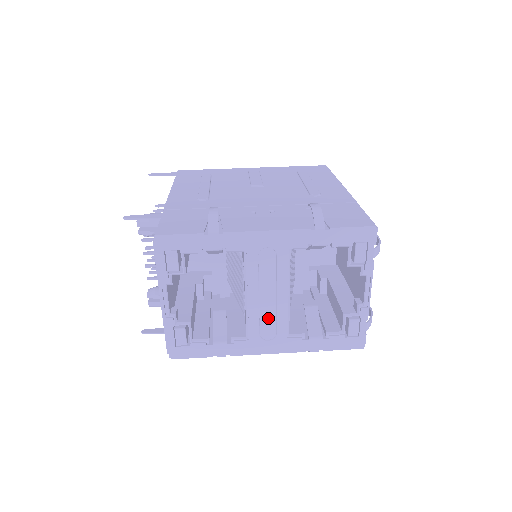
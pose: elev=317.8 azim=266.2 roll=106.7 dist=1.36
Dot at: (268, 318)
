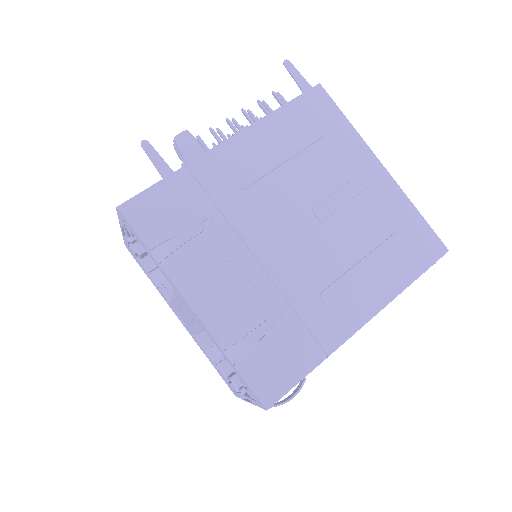
Dot at: (184, 317)
